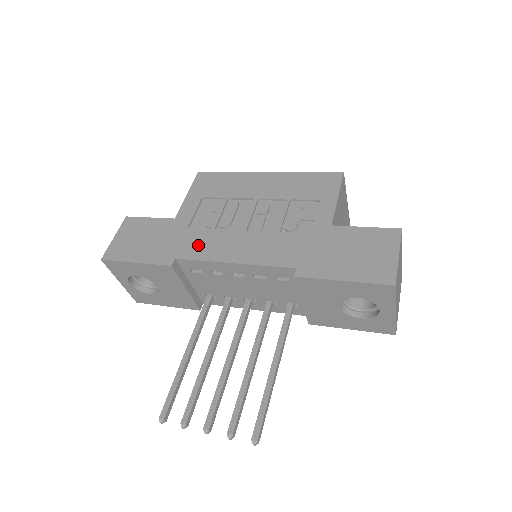
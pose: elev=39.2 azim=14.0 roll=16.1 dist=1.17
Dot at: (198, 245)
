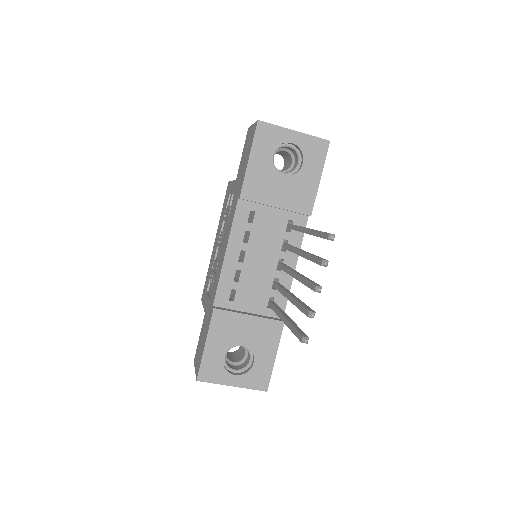
Dot at: (215, 287)
